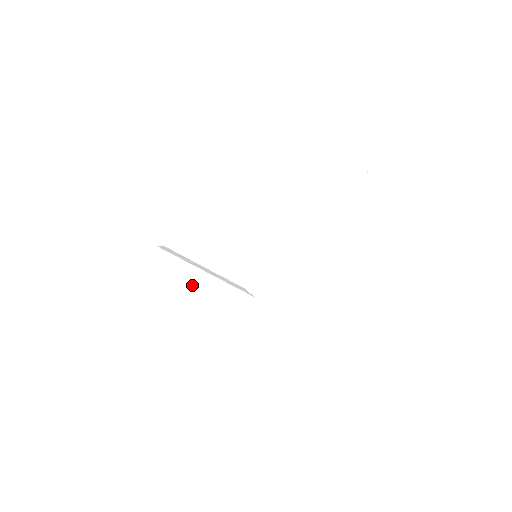
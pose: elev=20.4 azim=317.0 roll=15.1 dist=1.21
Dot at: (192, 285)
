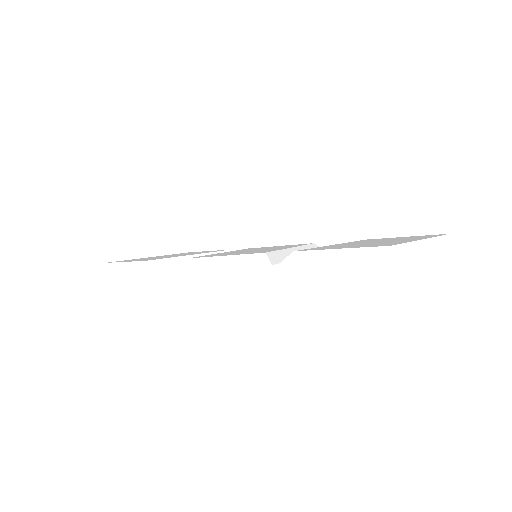
Dot at: occluded
